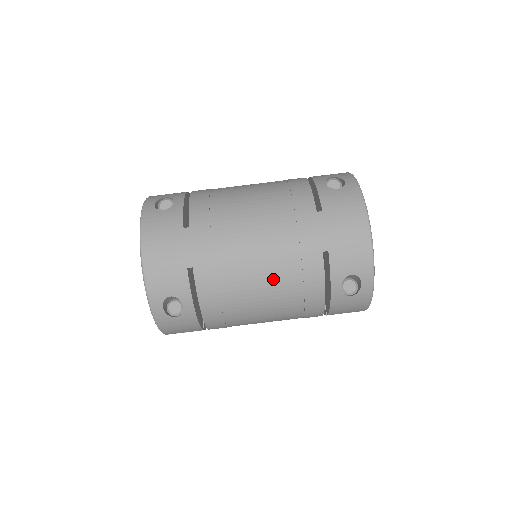
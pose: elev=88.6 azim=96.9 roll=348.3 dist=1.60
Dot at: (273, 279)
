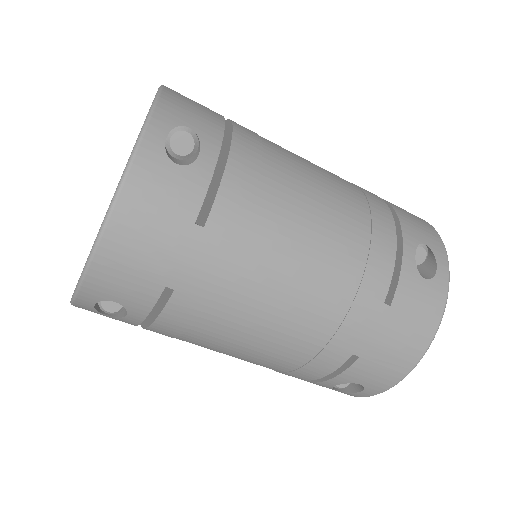
Dot at: (271, 349)
